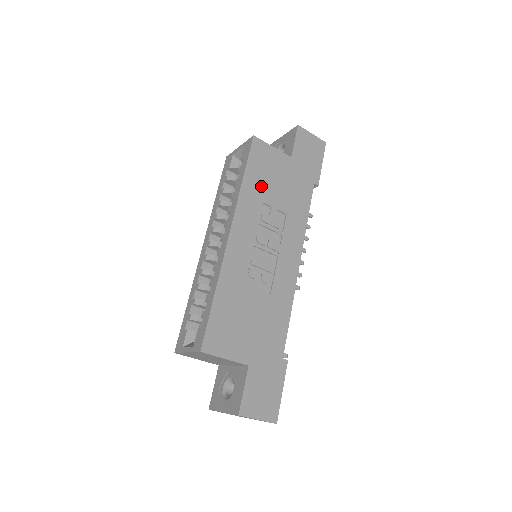
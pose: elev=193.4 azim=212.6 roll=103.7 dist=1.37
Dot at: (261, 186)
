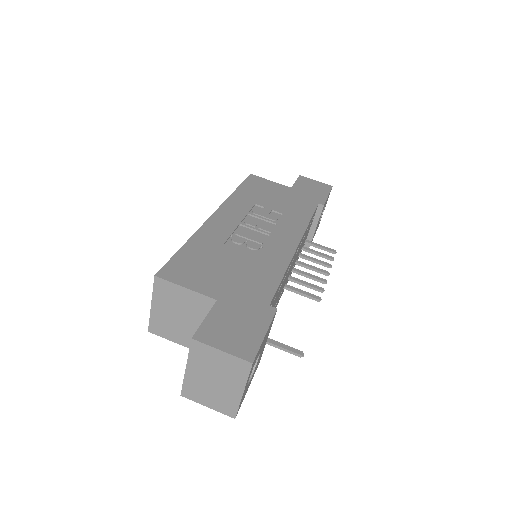
Dot at: (255, 196)
